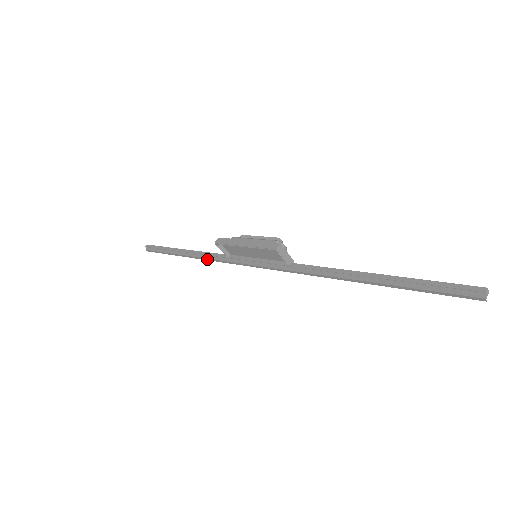
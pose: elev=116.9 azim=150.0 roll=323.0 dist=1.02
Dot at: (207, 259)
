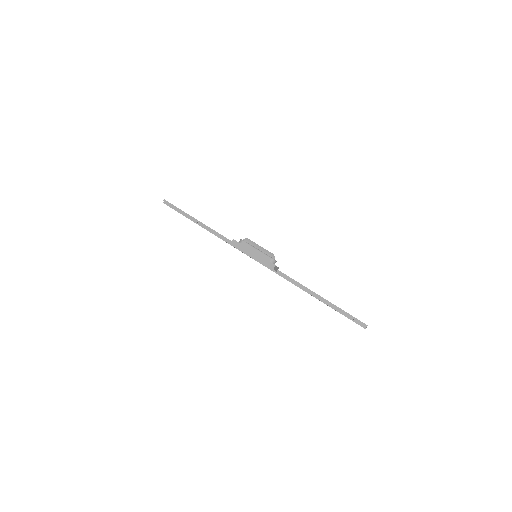
Dot at: (219, 237)
